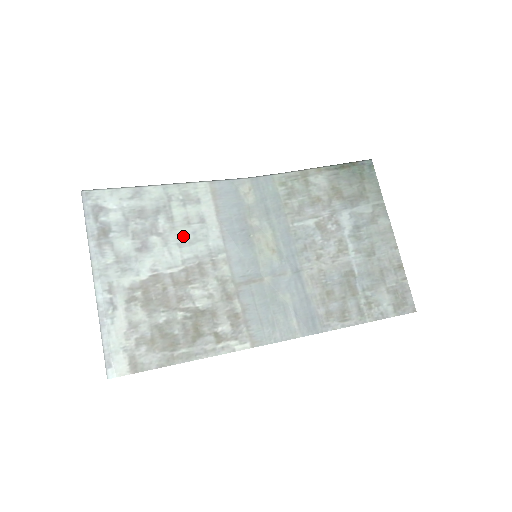
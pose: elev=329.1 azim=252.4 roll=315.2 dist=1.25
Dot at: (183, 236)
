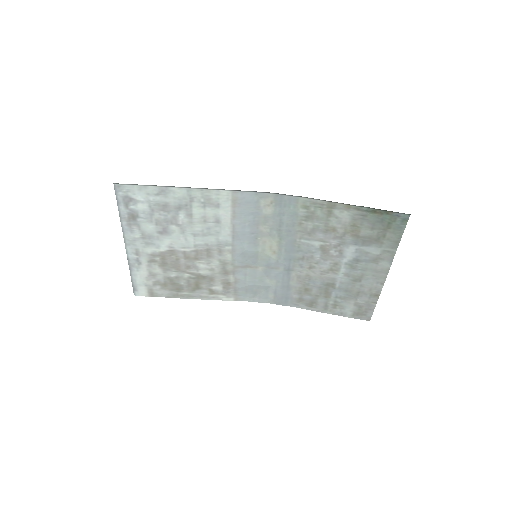
Dot at: (198, 229)
